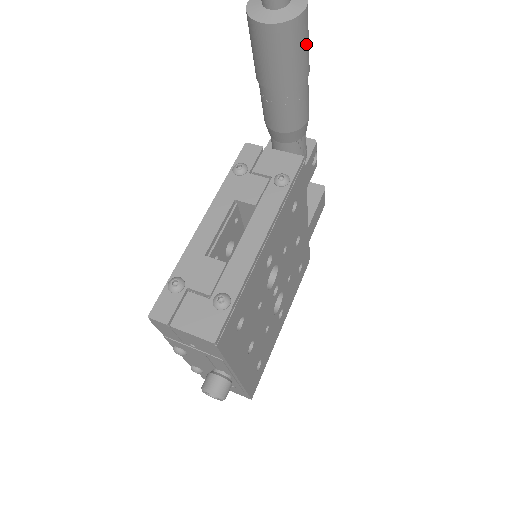
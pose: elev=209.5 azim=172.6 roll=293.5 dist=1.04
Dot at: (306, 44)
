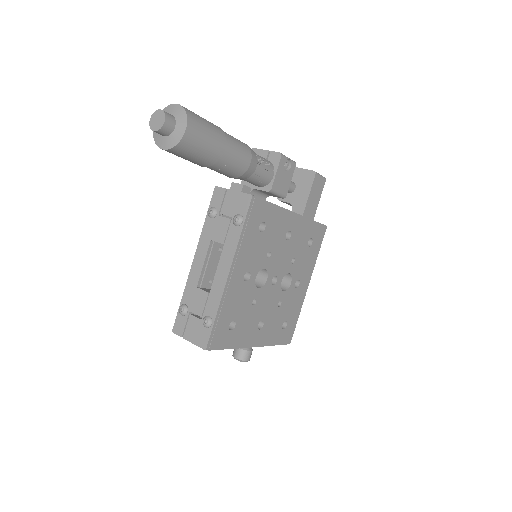
Dot at: (205, 140)
